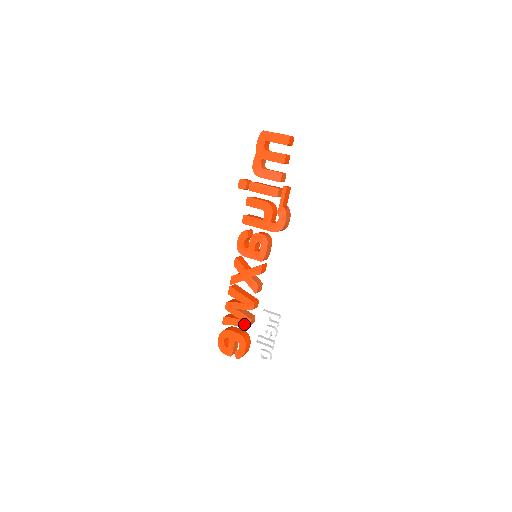
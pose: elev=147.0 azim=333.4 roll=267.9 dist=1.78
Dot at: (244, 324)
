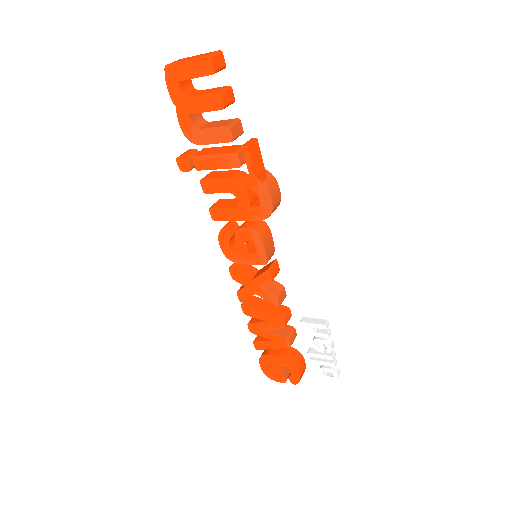
Dot at: (283, 346)
